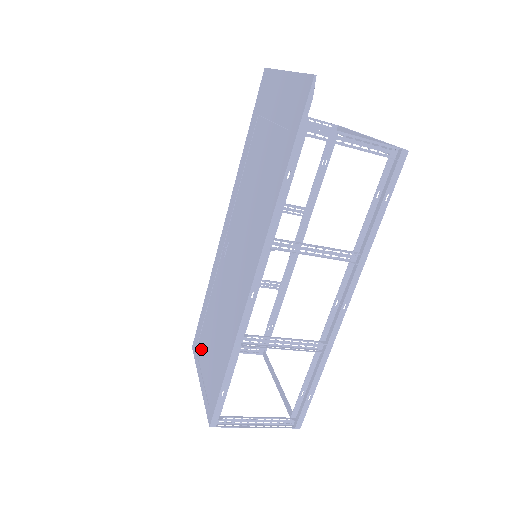
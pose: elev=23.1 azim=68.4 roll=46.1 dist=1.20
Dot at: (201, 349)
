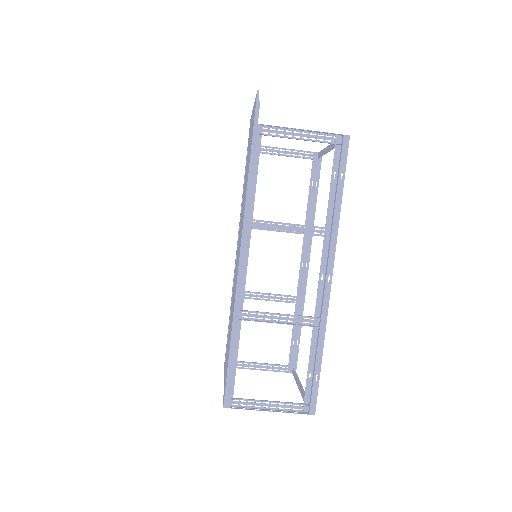
Dot at: occluded
